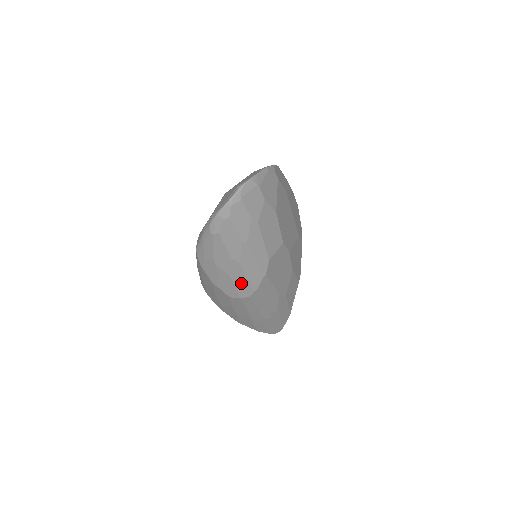
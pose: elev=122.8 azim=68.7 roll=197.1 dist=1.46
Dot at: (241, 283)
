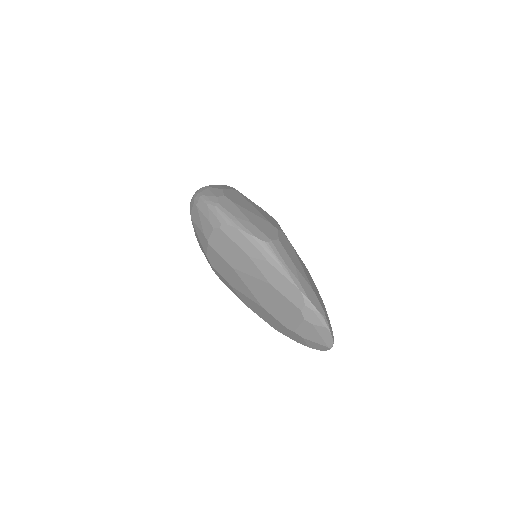
Dot at: occluded
